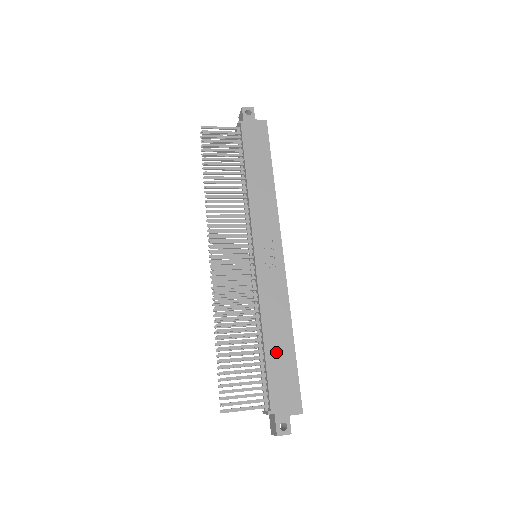
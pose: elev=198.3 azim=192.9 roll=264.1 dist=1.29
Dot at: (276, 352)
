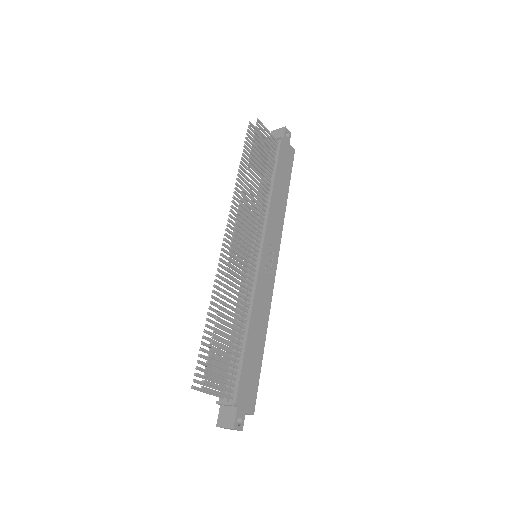
Dot at: (252, 350)
